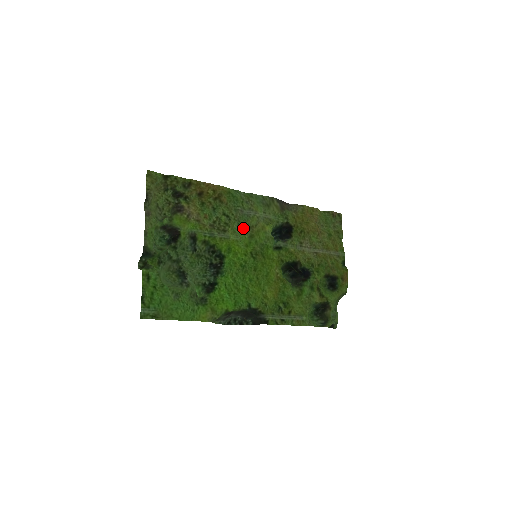
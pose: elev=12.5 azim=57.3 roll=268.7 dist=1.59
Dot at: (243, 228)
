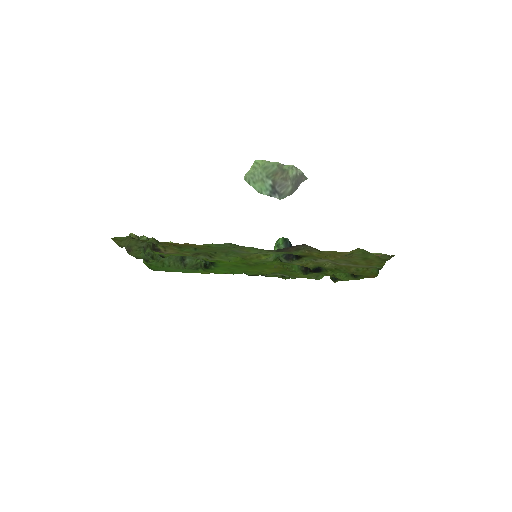
Dot at: (233, 255)
